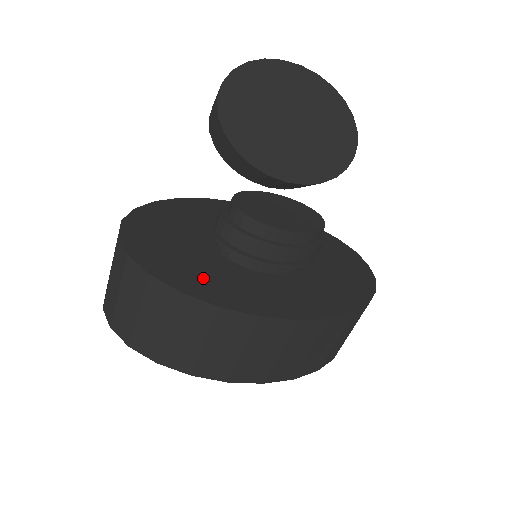
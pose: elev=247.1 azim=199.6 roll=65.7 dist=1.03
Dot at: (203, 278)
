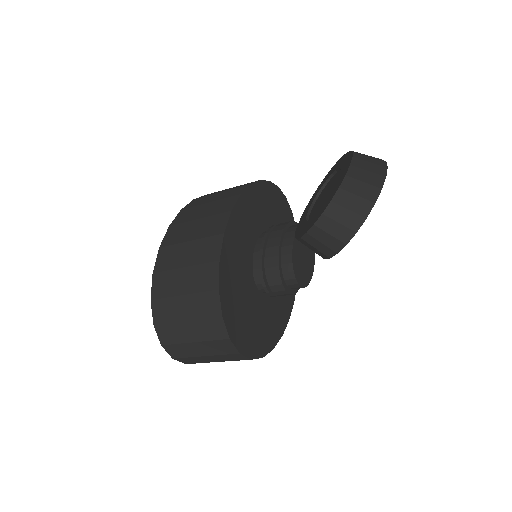
Dot at: (263, 331)
